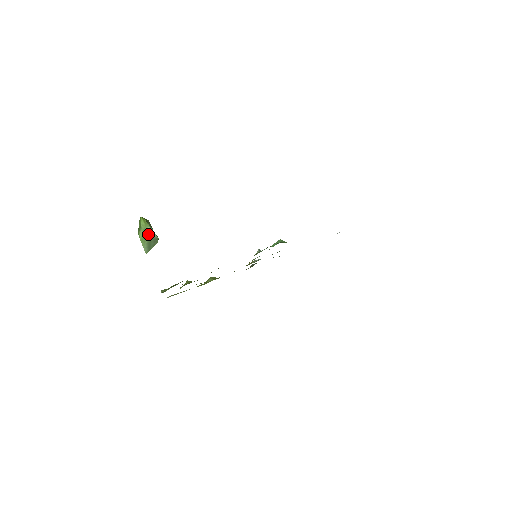
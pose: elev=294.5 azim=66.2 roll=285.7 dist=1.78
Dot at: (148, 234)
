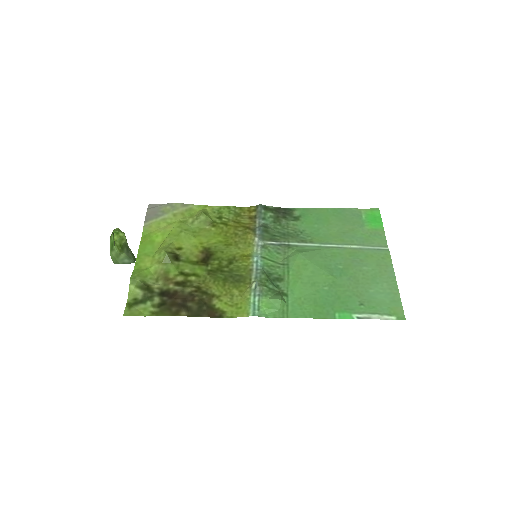
Dot at: (122, 259)
